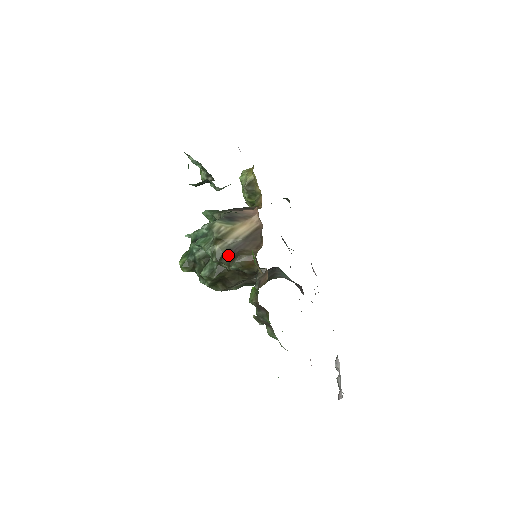
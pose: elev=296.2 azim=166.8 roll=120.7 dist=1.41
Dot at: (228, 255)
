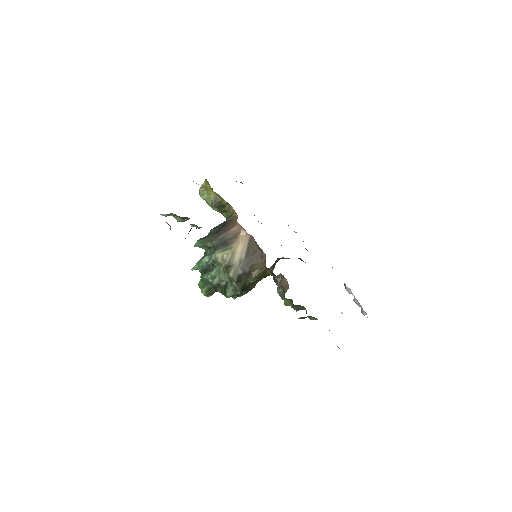
Dot at: (242, 275)
